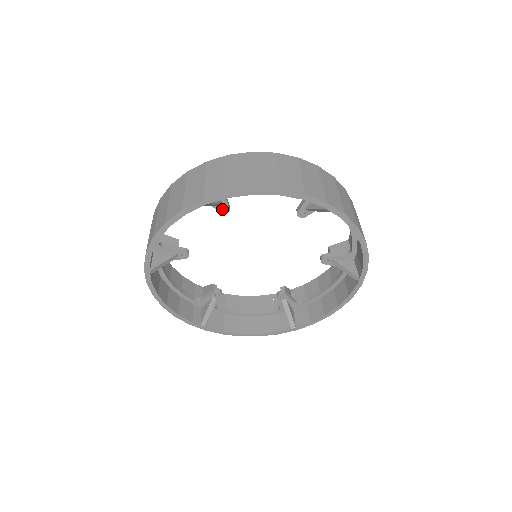
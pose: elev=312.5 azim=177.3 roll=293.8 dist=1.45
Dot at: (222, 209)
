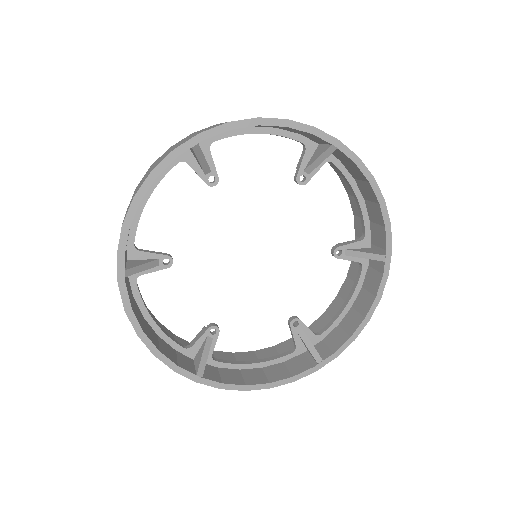
Dot at: (298, 178)
